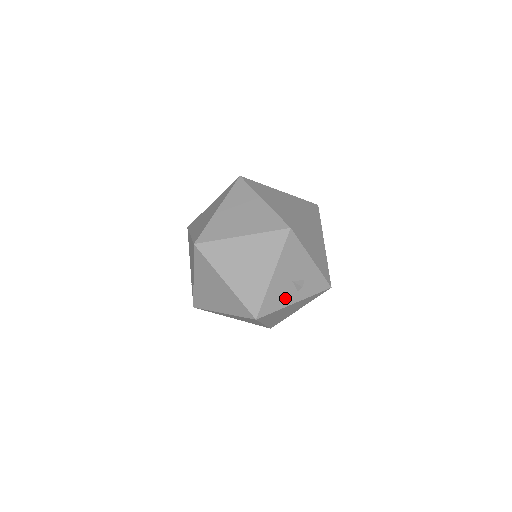
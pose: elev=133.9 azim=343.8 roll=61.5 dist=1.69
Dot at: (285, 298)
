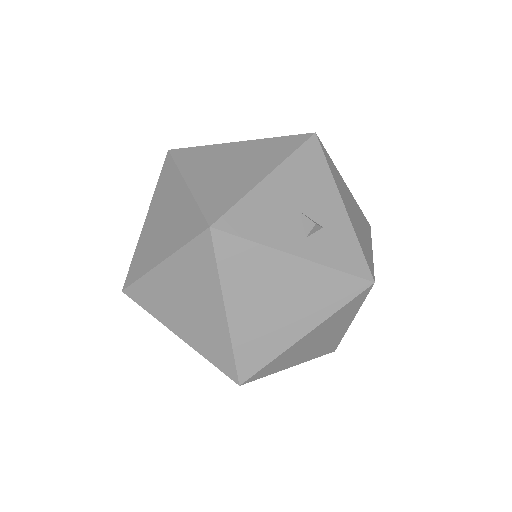
Dot at: (279, 232)
